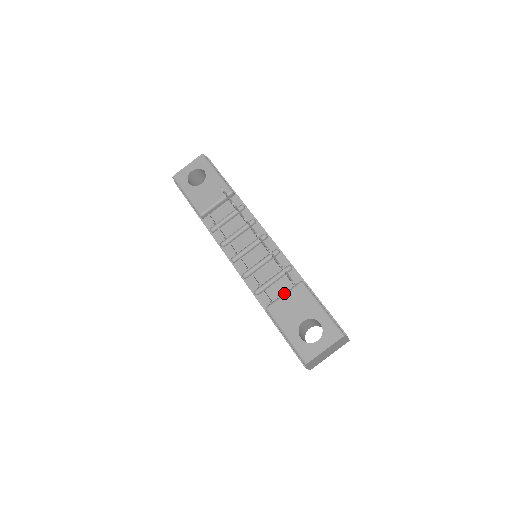
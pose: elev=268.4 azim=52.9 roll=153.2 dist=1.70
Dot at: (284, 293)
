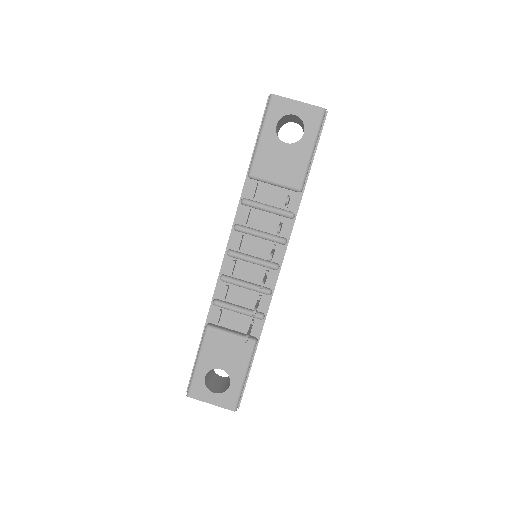
Dot at: (233, 333)
